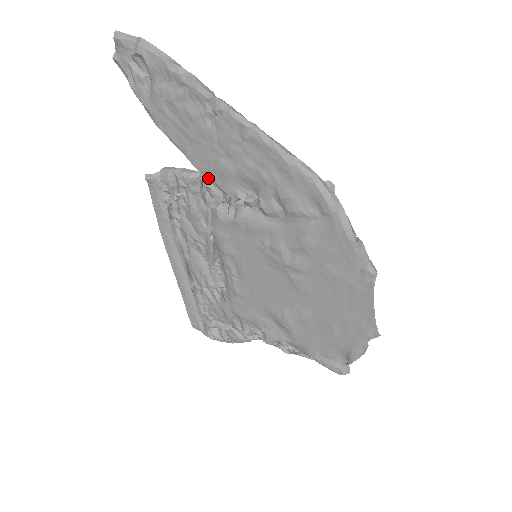
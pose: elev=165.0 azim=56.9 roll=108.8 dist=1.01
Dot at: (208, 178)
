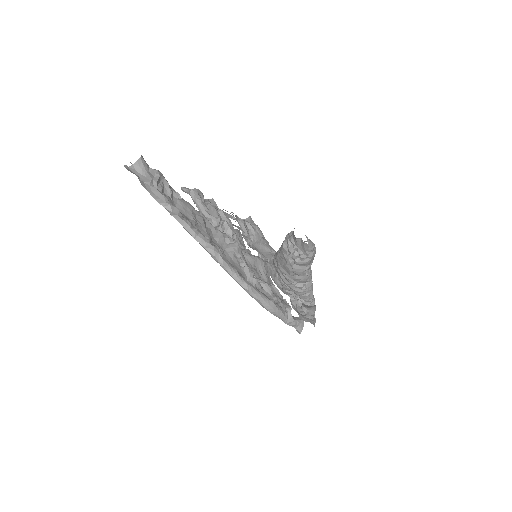
Dot at: occluded
